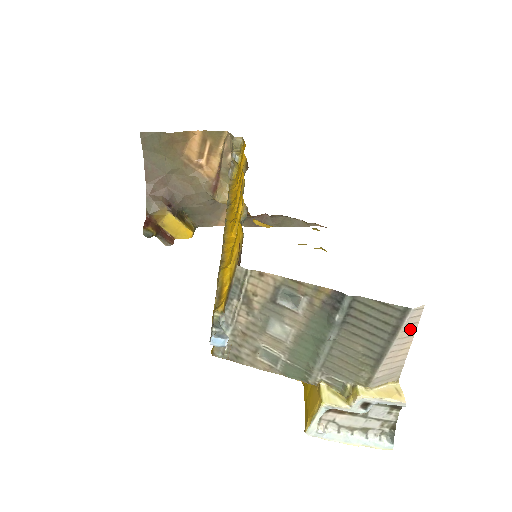
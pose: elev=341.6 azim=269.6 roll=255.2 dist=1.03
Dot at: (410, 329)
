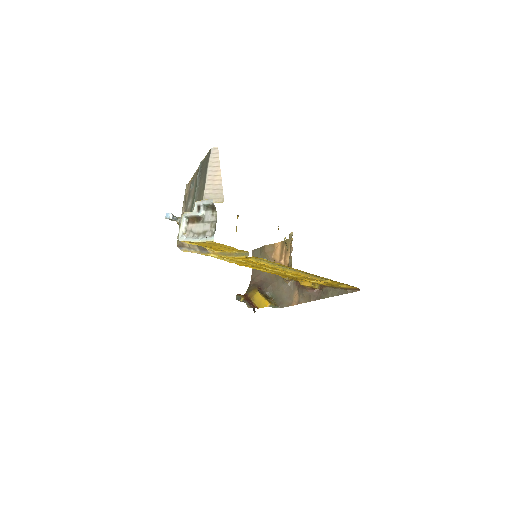
Dot at: (215, 161)
